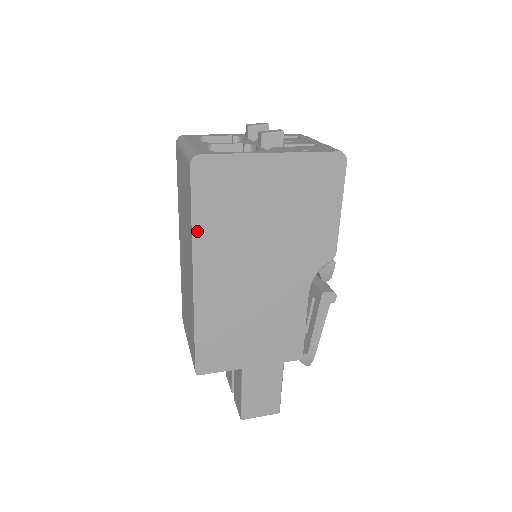
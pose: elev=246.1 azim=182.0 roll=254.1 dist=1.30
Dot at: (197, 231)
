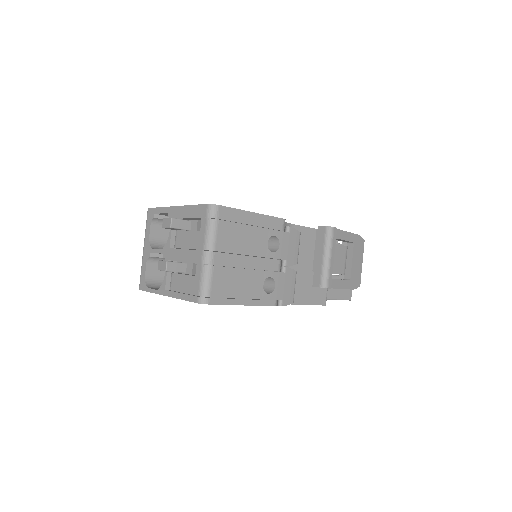
Dot at: occluded
